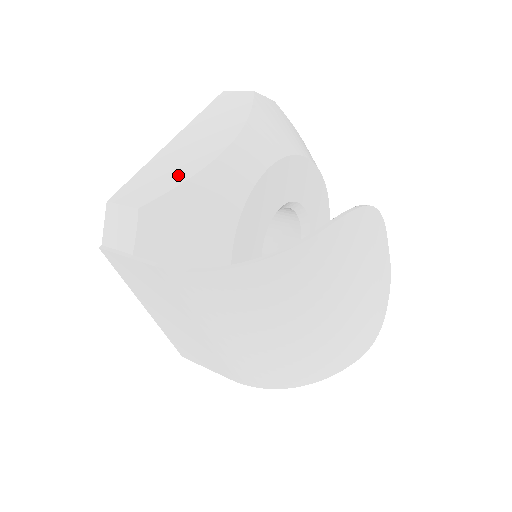
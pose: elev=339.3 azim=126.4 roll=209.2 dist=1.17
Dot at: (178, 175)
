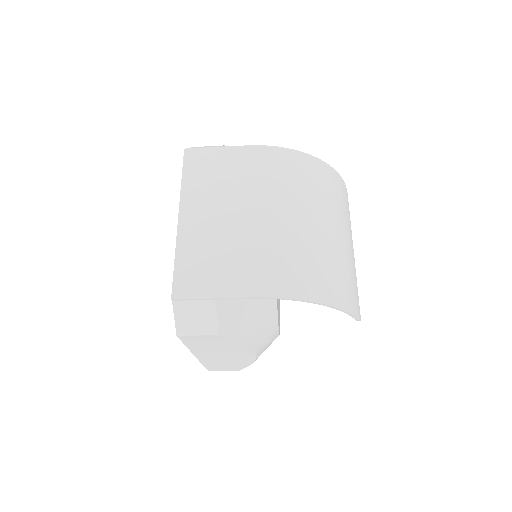
Dot at: occluded
